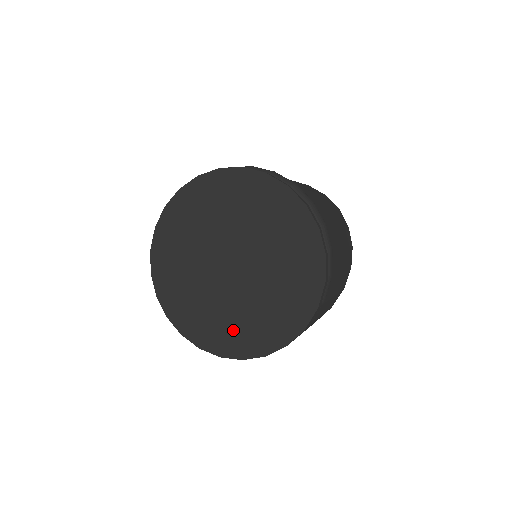
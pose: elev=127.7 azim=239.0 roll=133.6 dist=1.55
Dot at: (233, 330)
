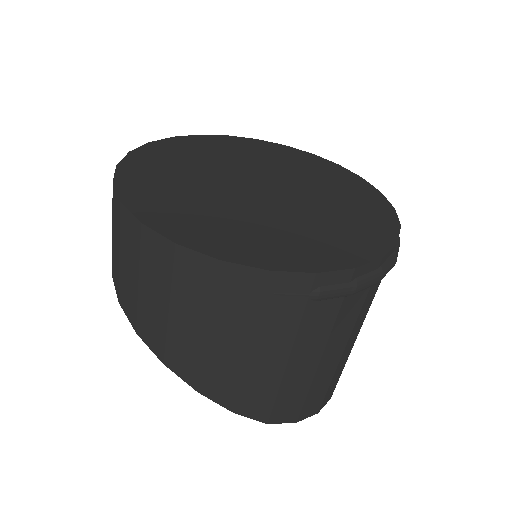
Dot at: (179, 204)
